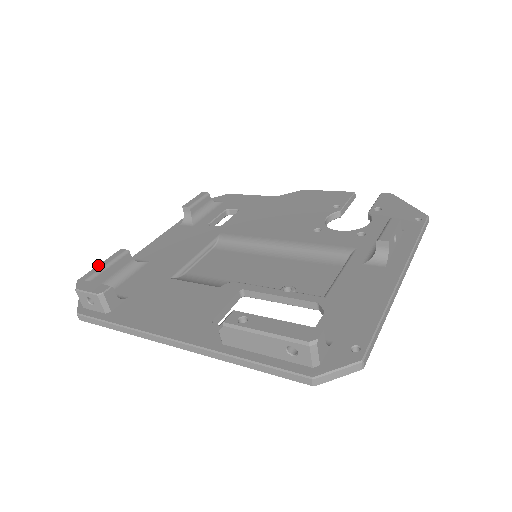
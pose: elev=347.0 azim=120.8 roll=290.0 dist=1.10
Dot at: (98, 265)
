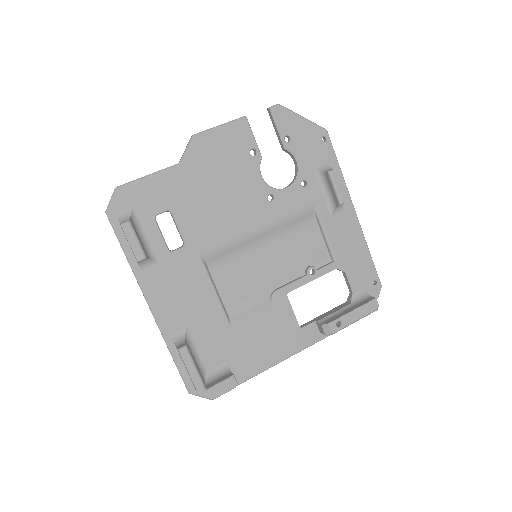
Dot at: (191, 376)
